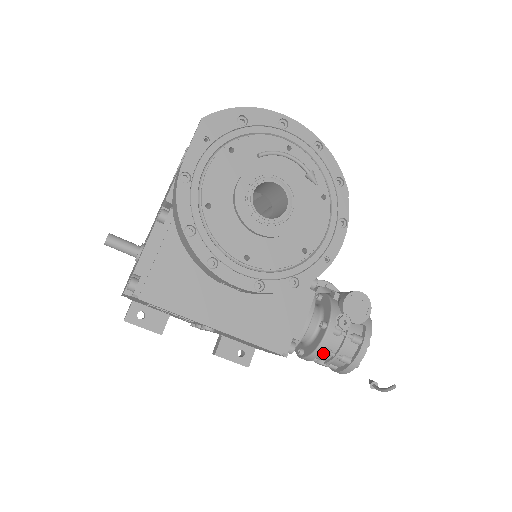
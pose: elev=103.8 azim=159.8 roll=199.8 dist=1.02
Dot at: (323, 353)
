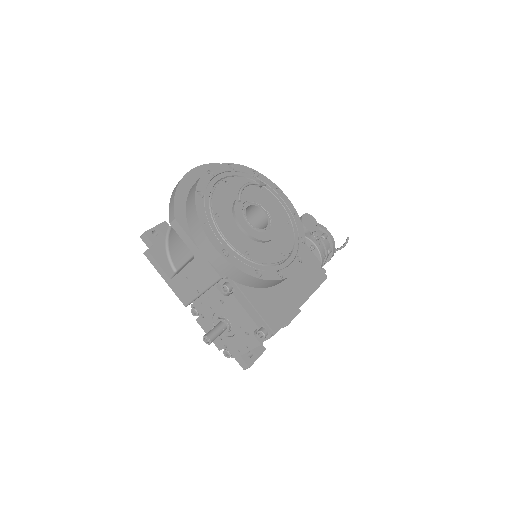
Dot at: (323, 260)
